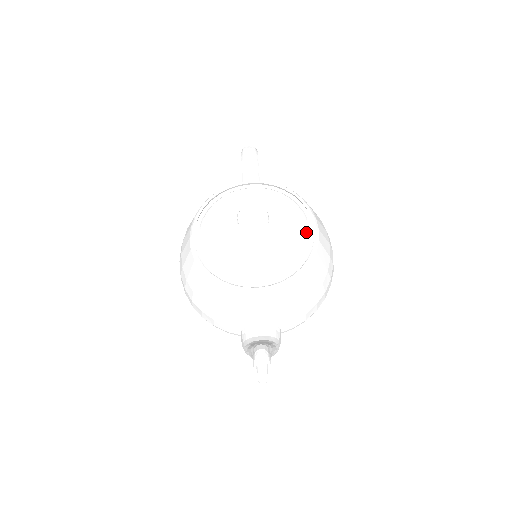
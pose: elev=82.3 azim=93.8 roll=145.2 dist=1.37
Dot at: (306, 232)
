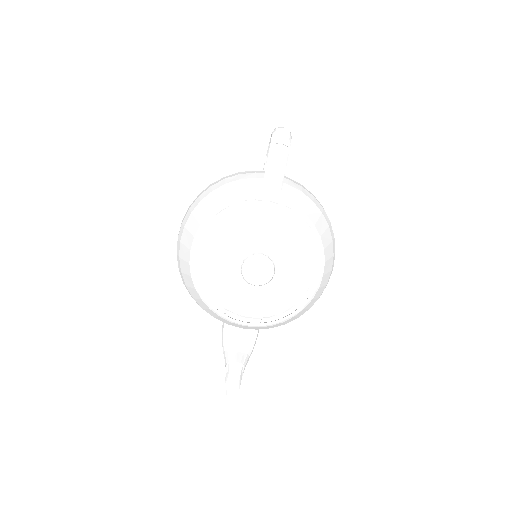
Dot at: (309, 278)
